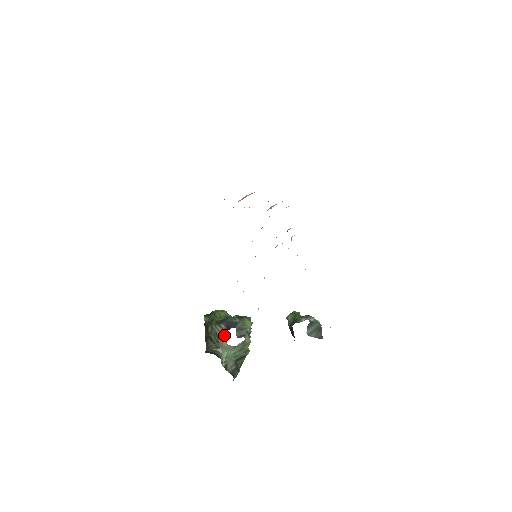
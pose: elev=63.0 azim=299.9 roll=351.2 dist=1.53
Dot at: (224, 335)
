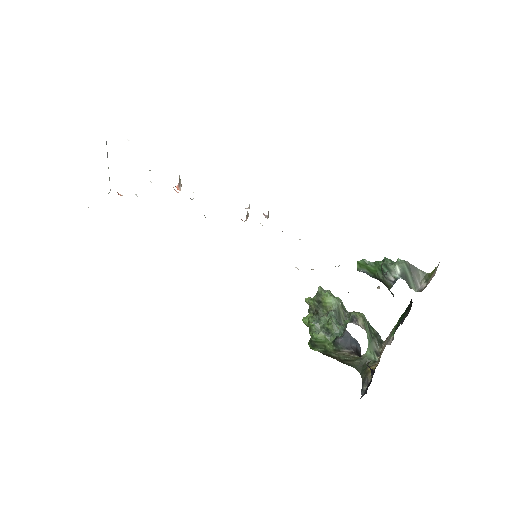
Dot at: occluded
